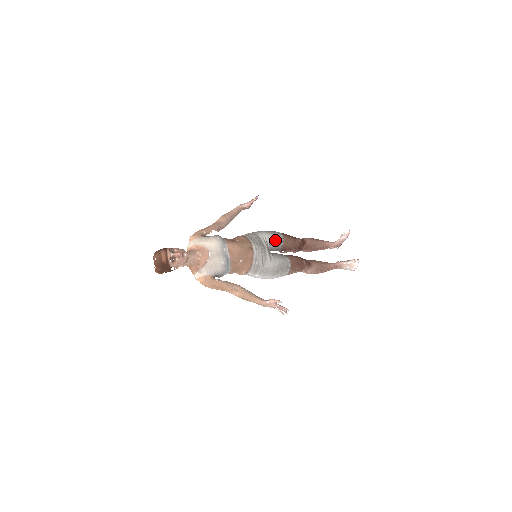
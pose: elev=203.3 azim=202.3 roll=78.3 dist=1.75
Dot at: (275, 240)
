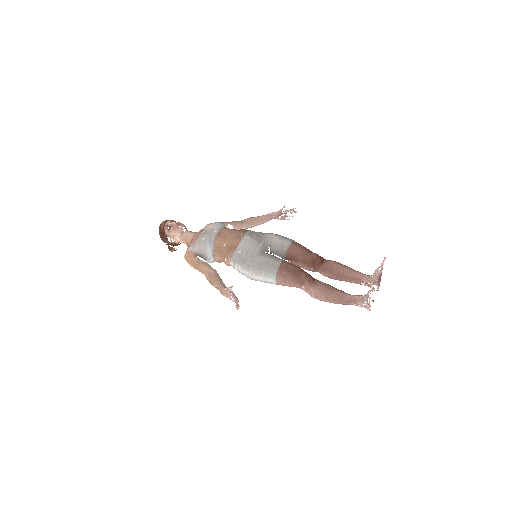
Dot at: (278, 242)
